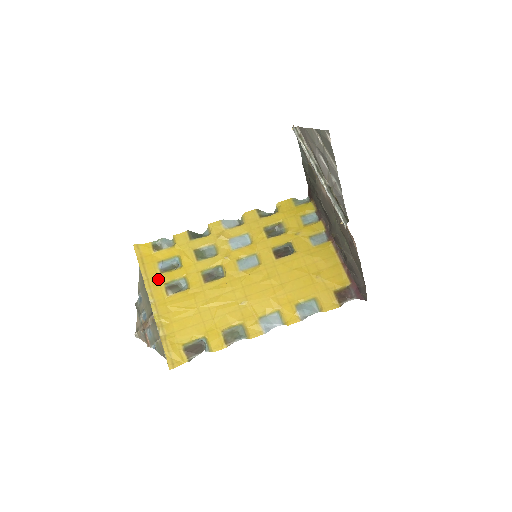
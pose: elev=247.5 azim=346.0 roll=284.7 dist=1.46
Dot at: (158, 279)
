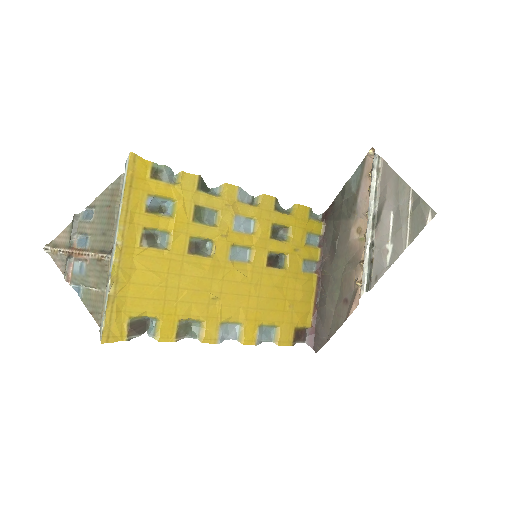
Dot at: (139, 217)
